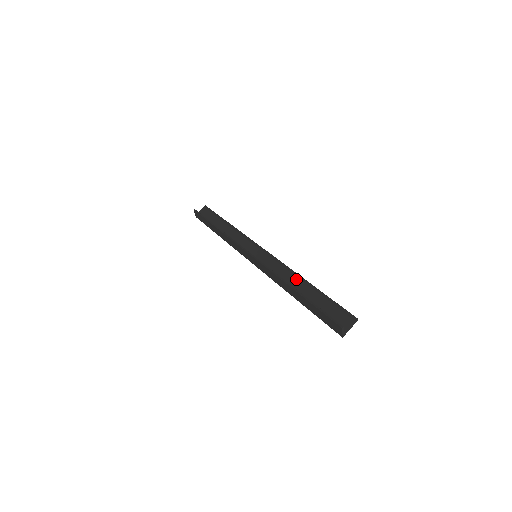
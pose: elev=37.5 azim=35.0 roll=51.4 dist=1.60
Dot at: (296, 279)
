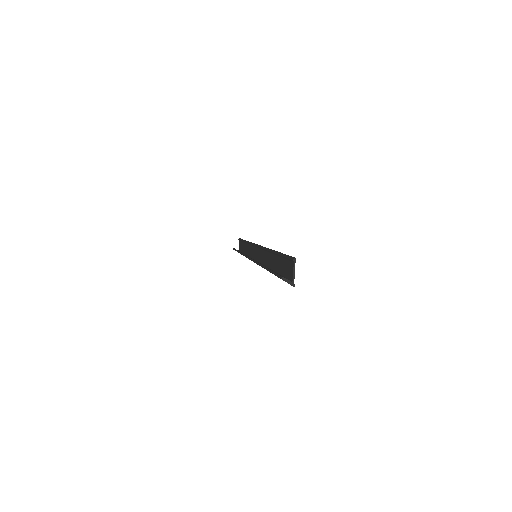
Dot at: (269, 255)
